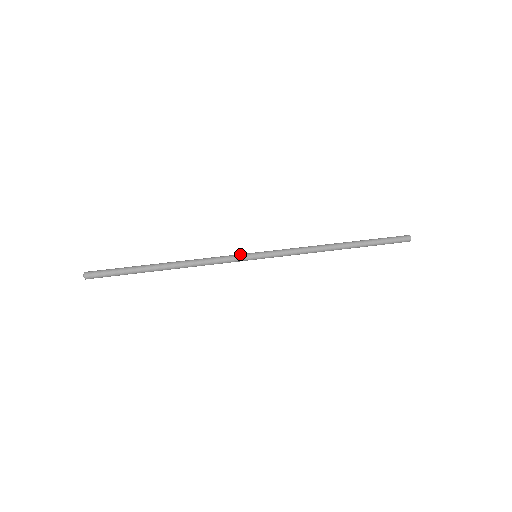
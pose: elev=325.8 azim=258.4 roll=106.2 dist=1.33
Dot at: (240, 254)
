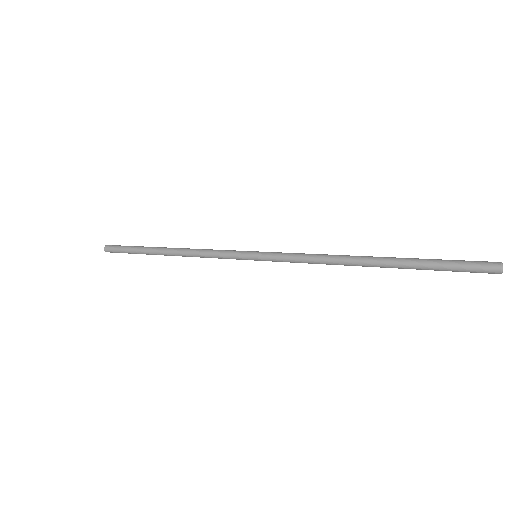
Dot at: (240, 251)
